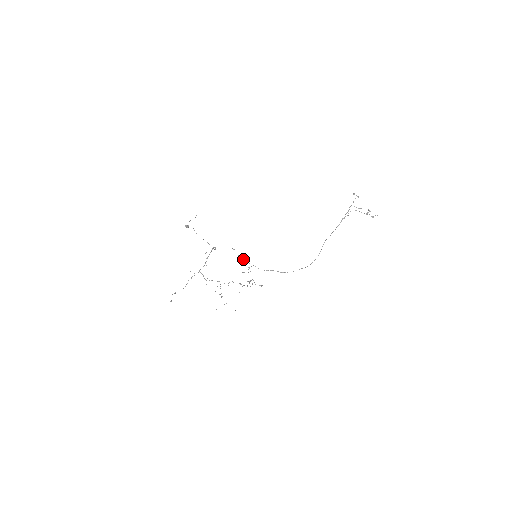
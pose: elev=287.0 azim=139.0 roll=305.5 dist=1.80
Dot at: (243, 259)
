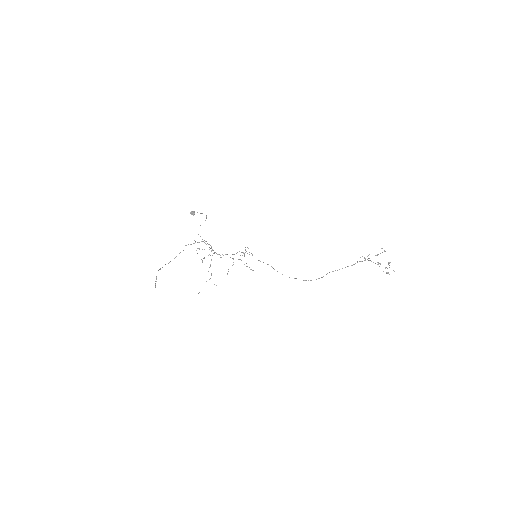
Dot at: (242, 252)
